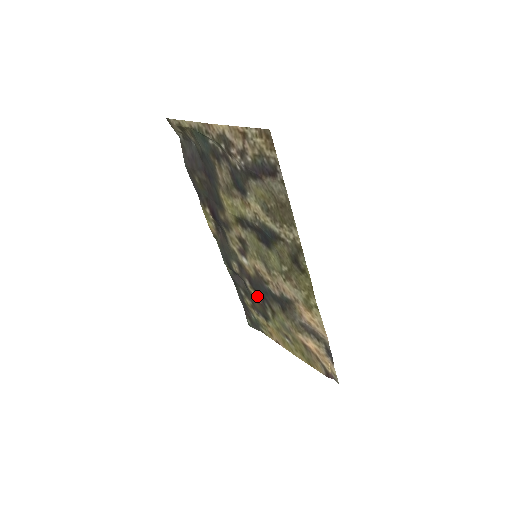
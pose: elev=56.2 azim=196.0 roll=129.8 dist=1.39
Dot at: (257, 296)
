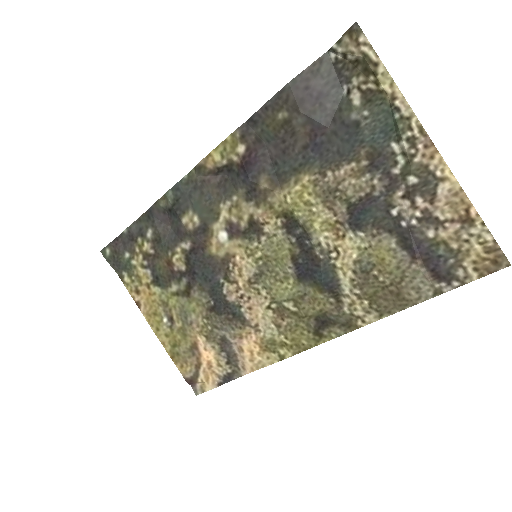
Dot at: (180, 263)
